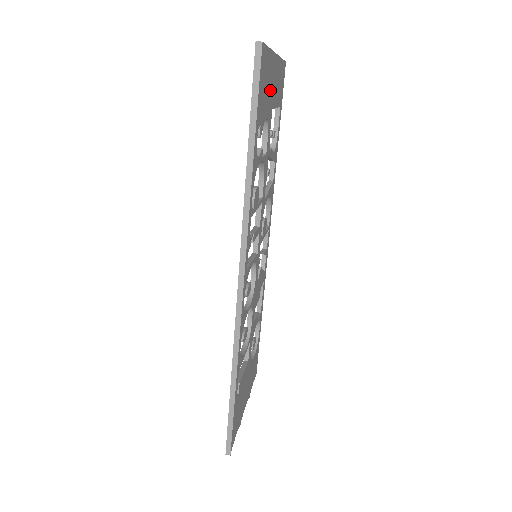
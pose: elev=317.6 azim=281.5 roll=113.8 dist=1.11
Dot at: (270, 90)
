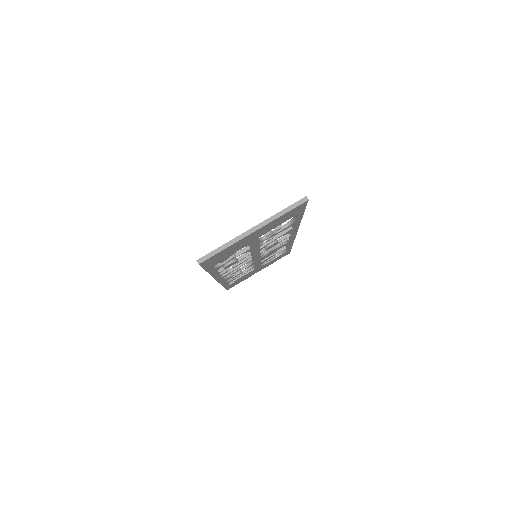
Dot at: (244, 243)
